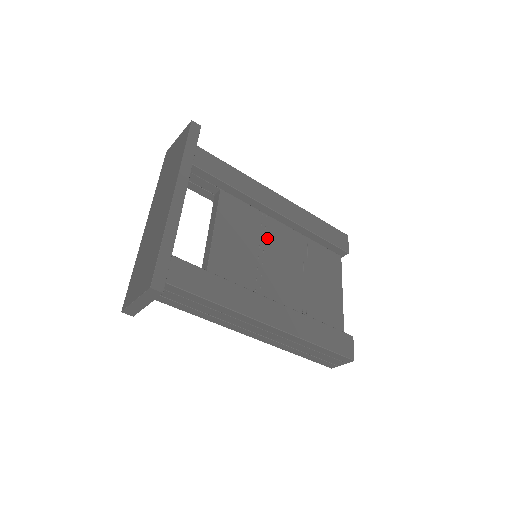
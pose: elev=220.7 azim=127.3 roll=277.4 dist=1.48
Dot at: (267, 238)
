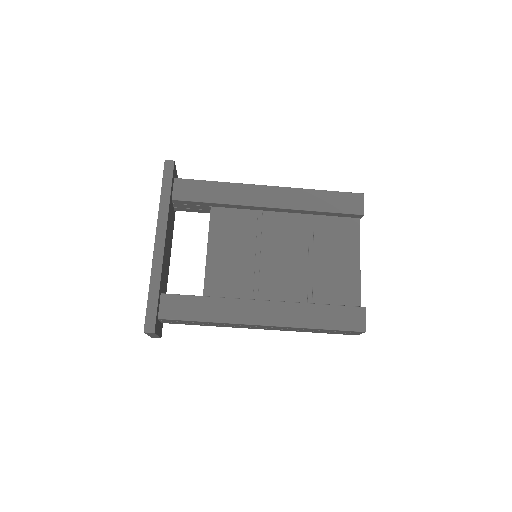
Dot at: (264, 235)
